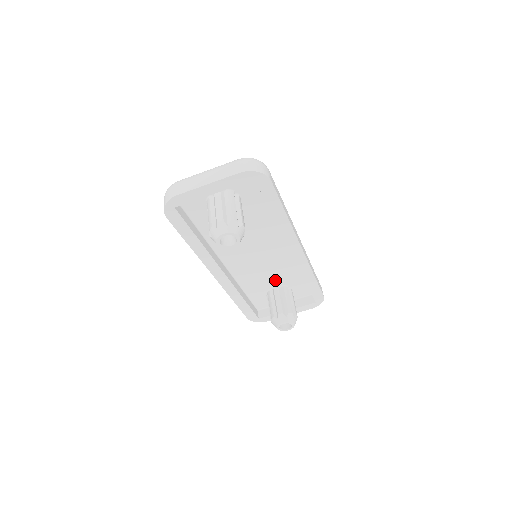
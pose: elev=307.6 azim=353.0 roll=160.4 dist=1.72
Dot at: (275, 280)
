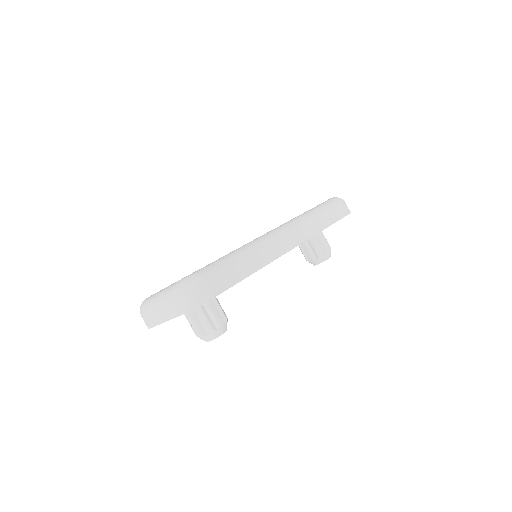
Dot at: occluded
